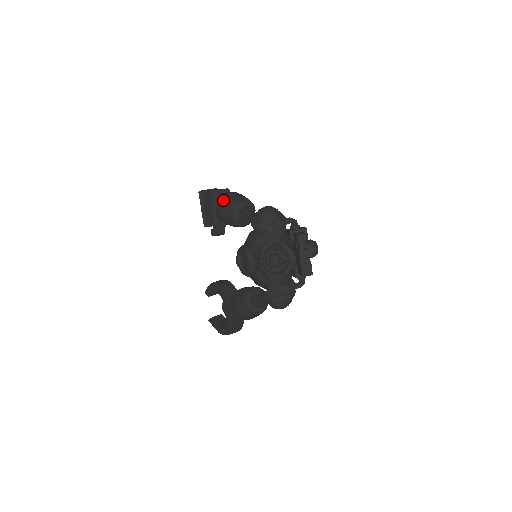
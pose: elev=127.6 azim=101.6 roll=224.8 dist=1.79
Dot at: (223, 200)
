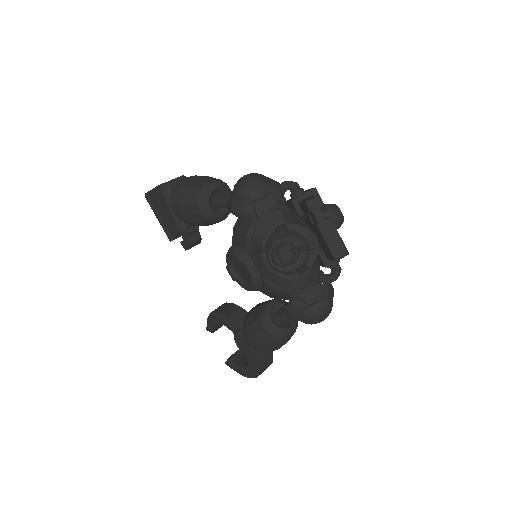
Dot at: (179, 193)
